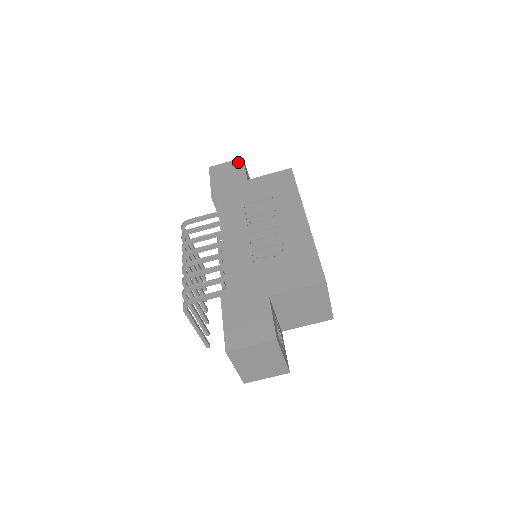
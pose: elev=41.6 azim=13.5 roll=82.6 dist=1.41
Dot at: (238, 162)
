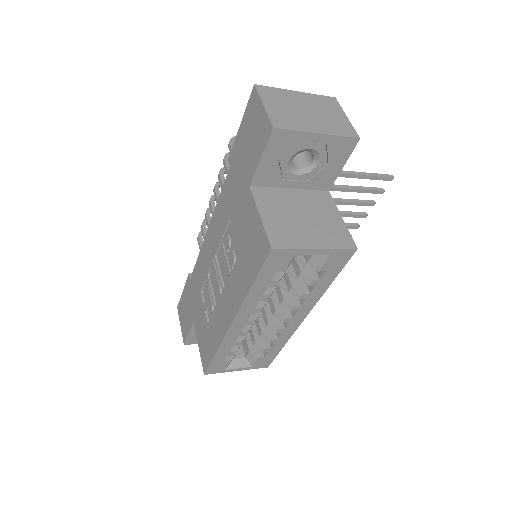
Dot at: (265, 130)
